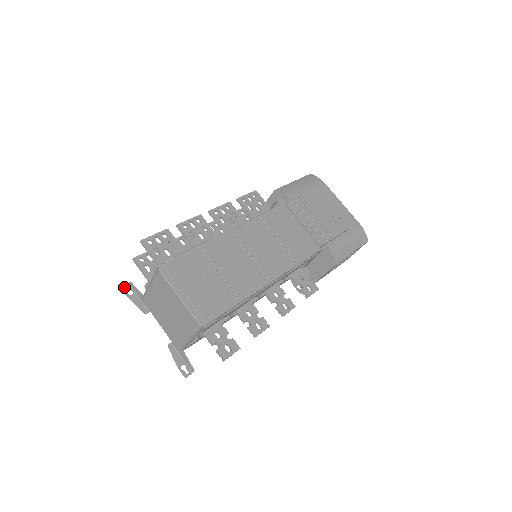
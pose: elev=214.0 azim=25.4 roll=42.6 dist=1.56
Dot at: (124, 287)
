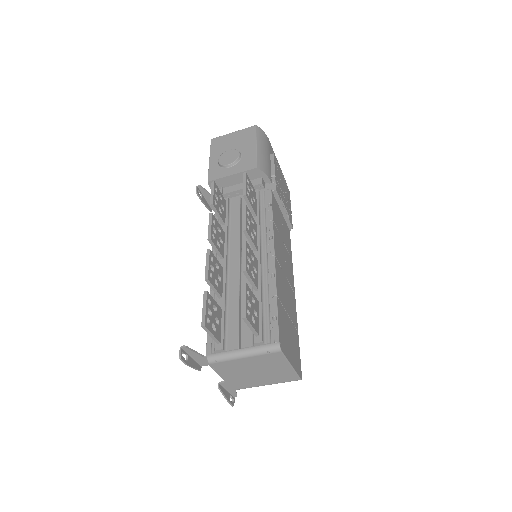
Dot at: (182, 356)
